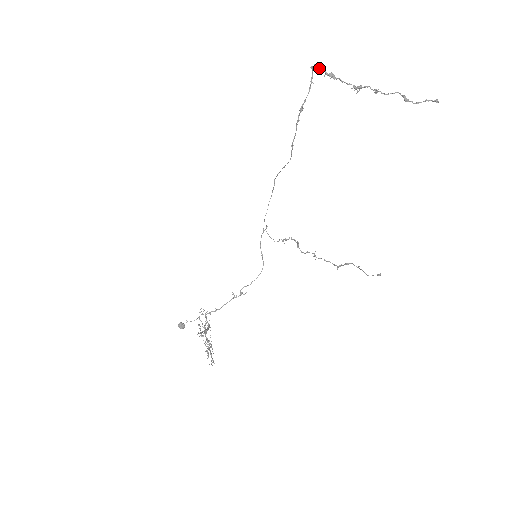
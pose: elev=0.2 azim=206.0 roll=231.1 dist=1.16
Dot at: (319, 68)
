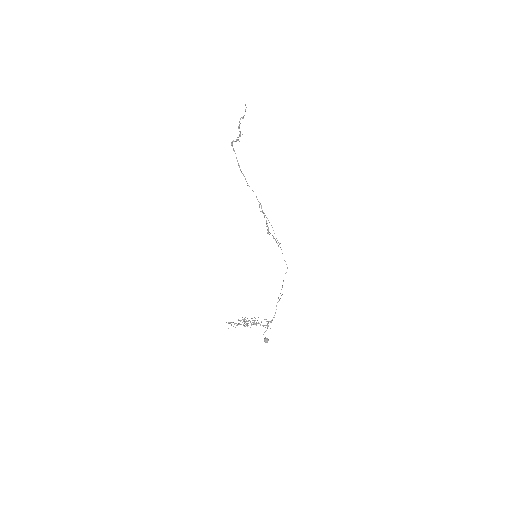
Dot at: (232, 142)
